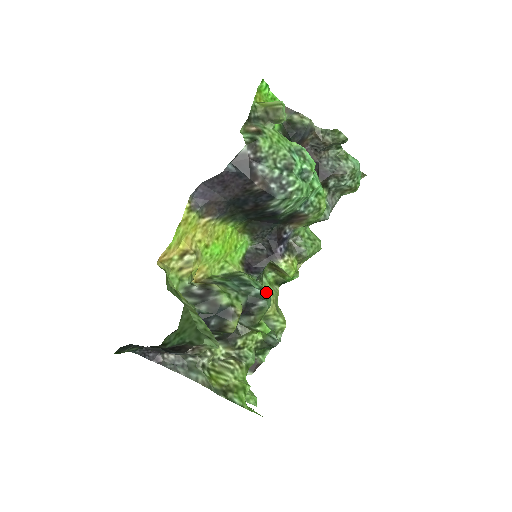
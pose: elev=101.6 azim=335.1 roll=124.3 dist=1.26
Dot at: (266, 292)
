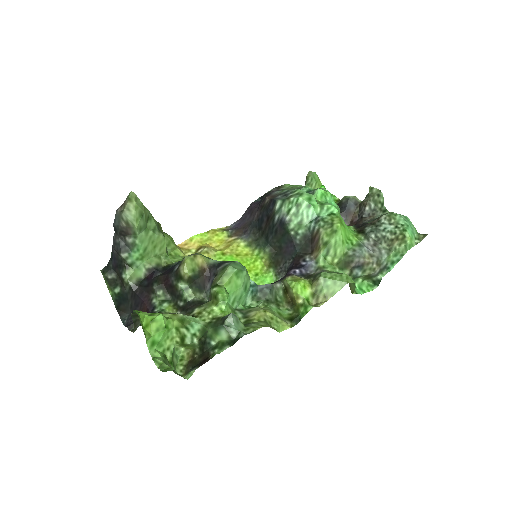
Dot at: occluded
